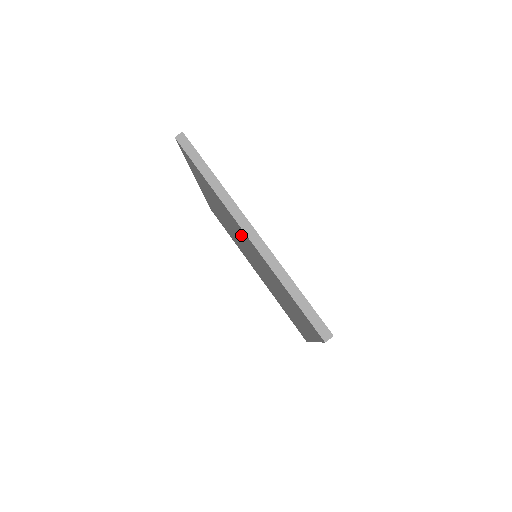
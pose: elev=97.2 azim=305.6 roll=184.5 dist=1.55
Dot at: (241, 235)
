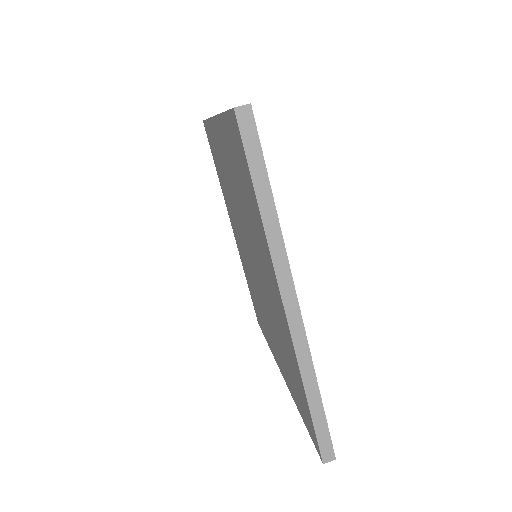
Dot at: (262, 265)
